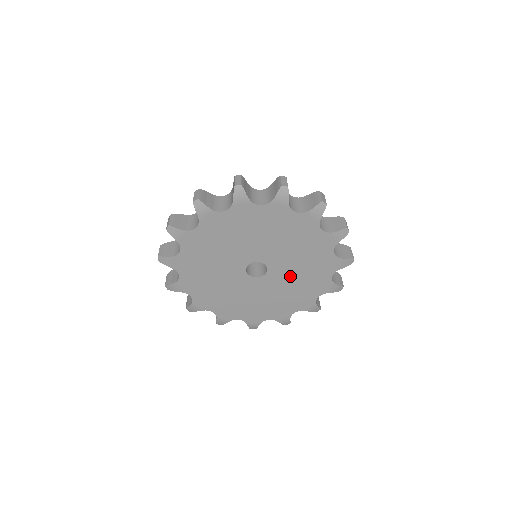
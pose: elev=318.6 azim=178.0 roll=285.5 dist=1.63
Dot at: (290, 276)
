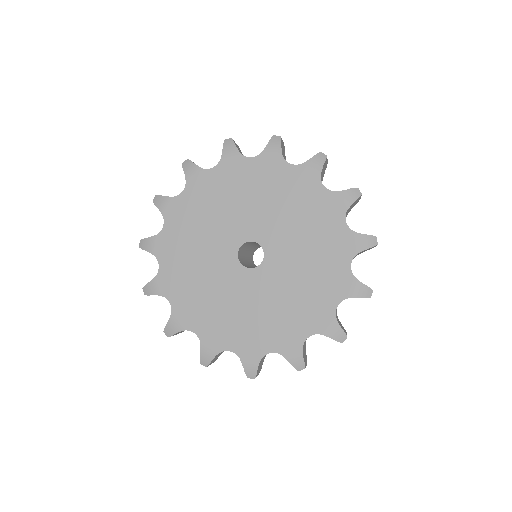
Dot at: (271, 295)
